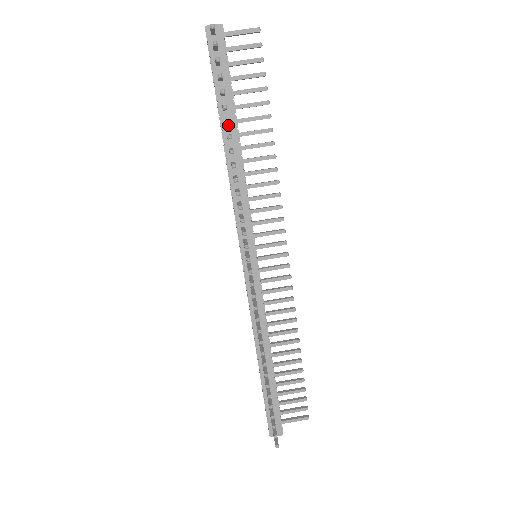
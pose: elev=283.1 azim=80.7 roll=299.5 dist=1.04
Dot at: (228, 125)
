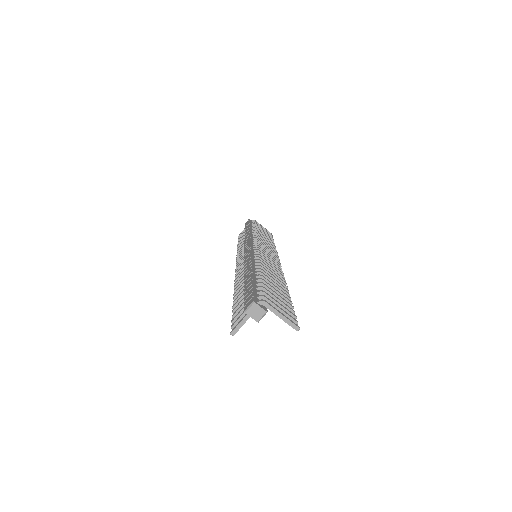
Dot at: occluded
